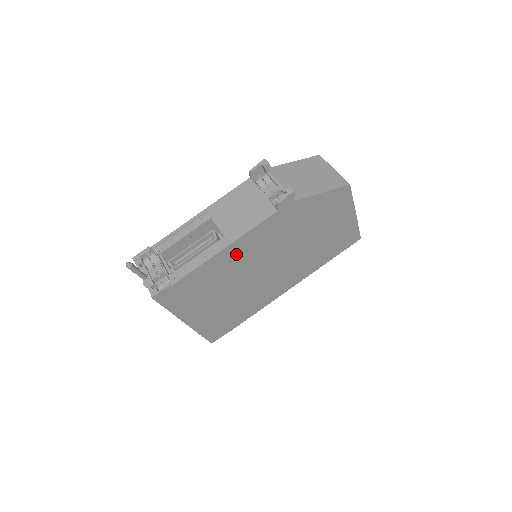
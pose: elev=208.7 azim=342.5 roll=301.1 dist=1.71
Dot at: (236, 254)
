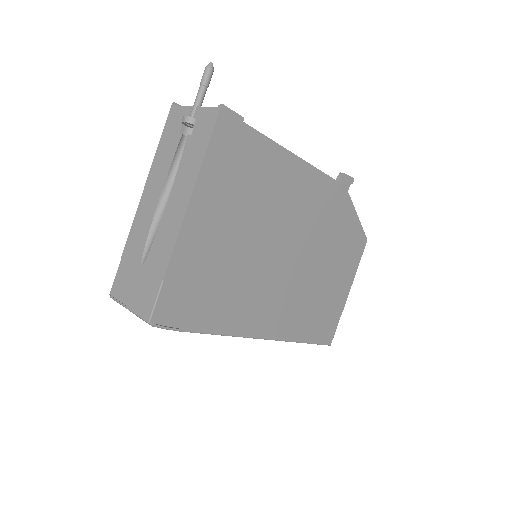
Dot at: (293, 182)
